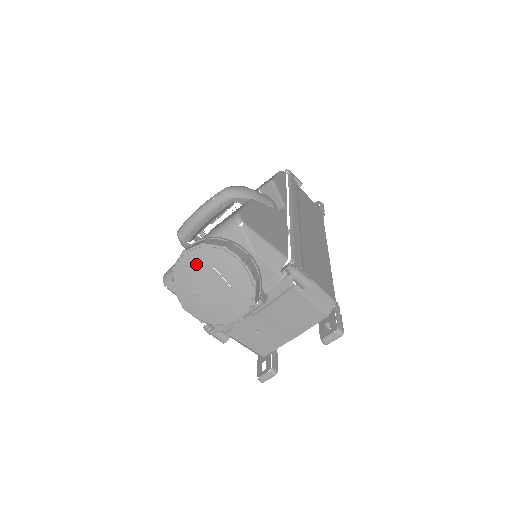
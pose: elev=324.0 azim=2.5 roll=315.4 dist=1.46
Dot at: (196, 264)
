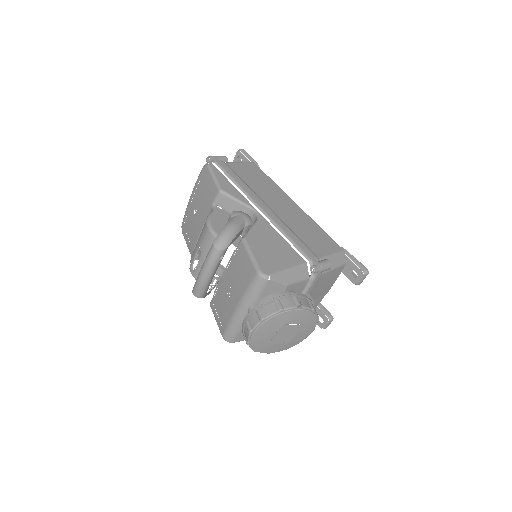
Dot at: (266, 332)
